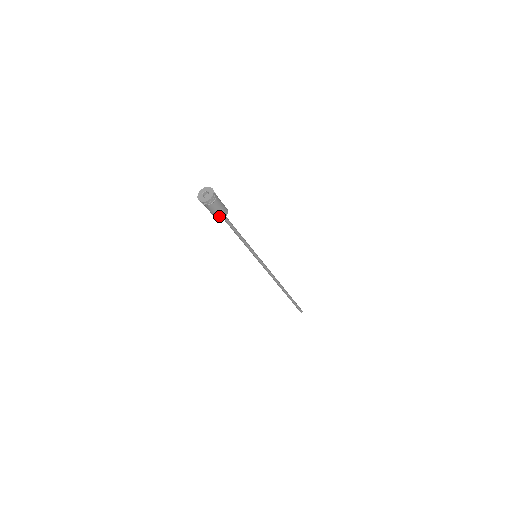
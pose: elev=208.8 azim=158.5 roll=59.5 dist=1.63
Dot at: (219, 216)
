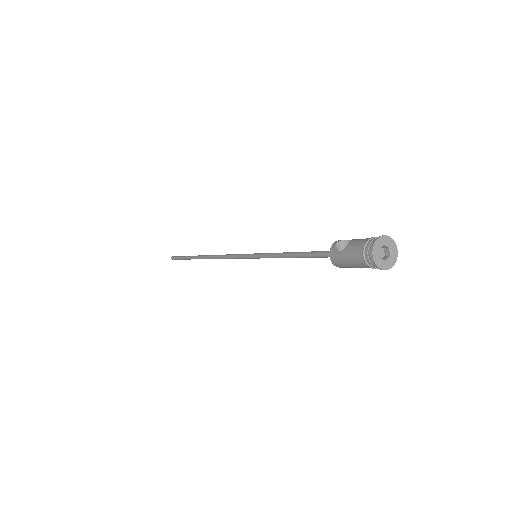
Dot at: occluded
